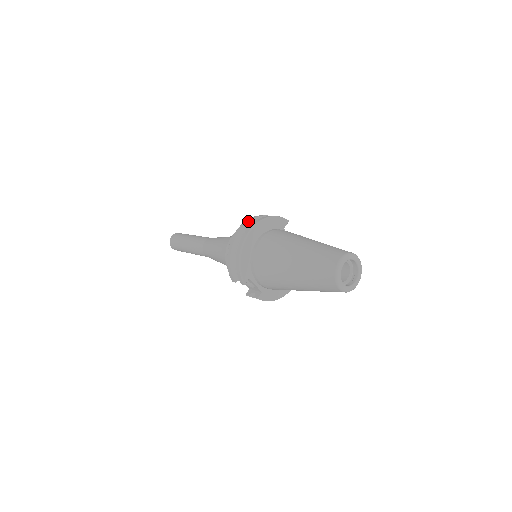
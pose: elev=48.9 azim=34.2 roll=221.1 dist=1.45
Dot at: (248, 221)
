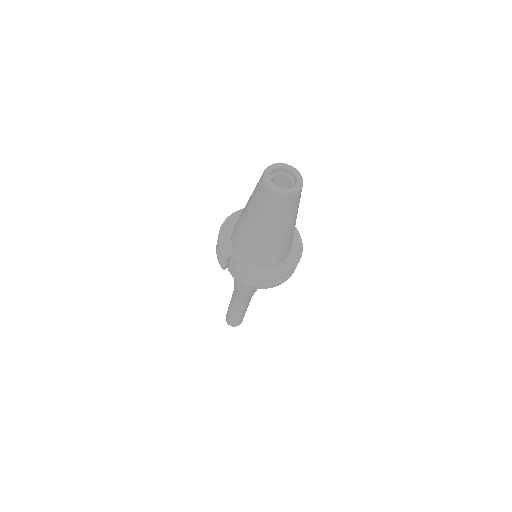
Dot at: occluded
